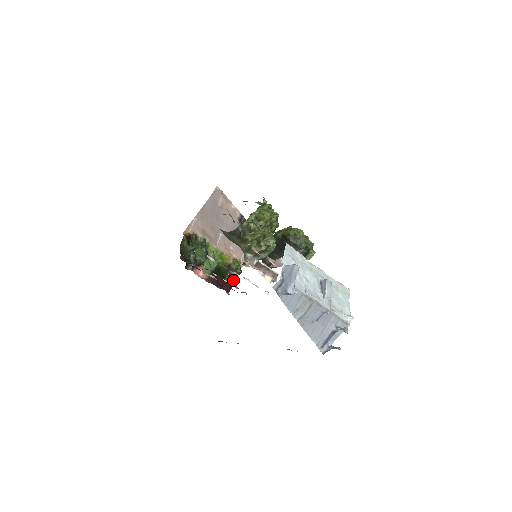
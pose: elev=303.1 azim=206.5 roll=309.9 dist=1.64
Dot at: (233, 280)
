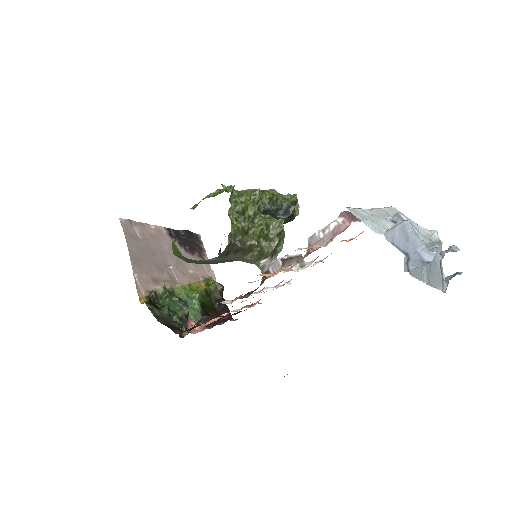
Dot at: occluded
